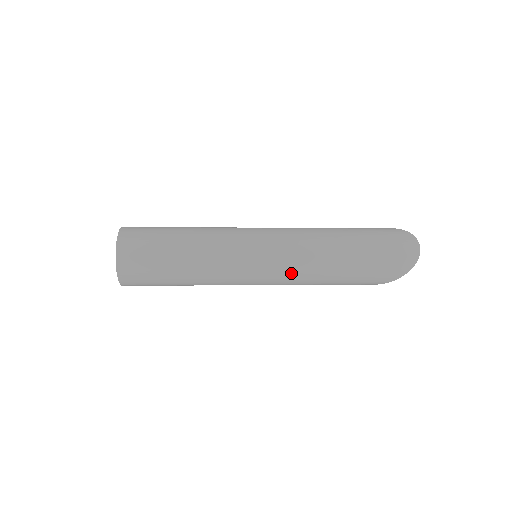
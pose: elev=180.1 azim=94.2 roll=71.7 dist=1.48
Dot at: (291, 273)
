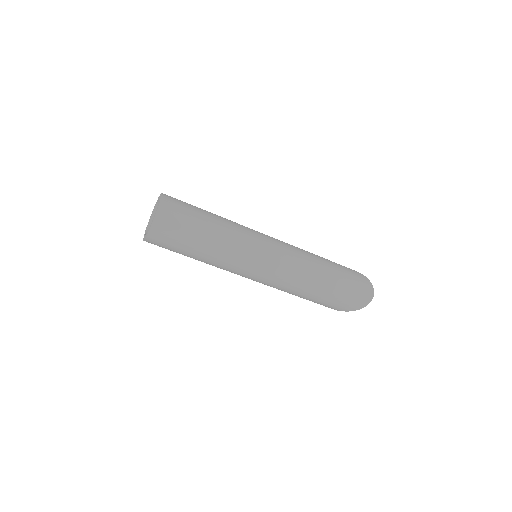
Dot at: (279, 281)
